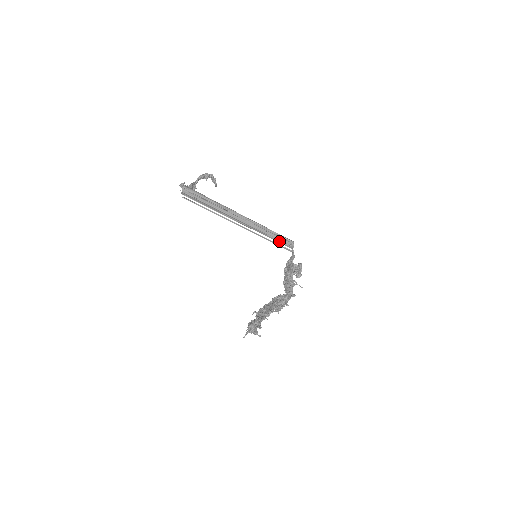
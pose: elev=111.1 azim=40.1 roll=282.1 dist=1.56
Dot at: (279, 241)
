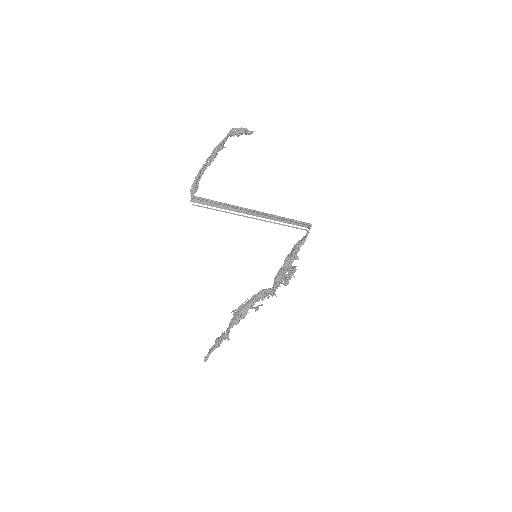
Dot at: (296, 224)
